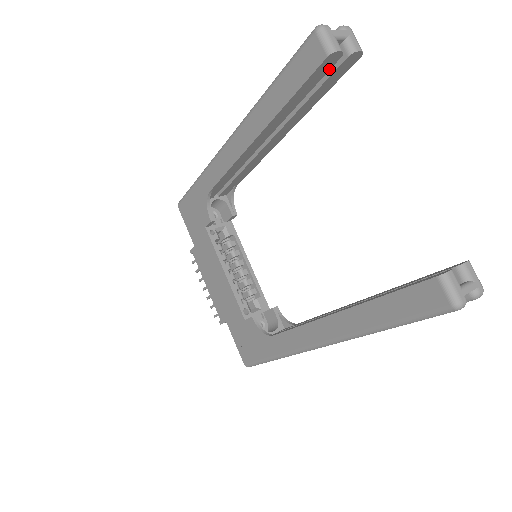
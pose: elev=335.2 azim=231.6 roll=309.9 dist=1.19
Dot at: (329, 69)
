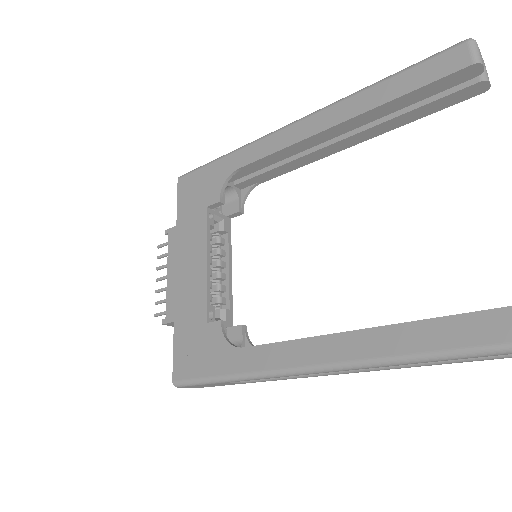
Dot at: (457, 84)
